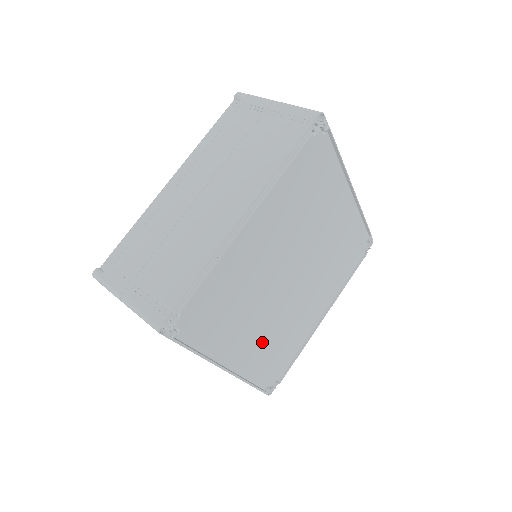
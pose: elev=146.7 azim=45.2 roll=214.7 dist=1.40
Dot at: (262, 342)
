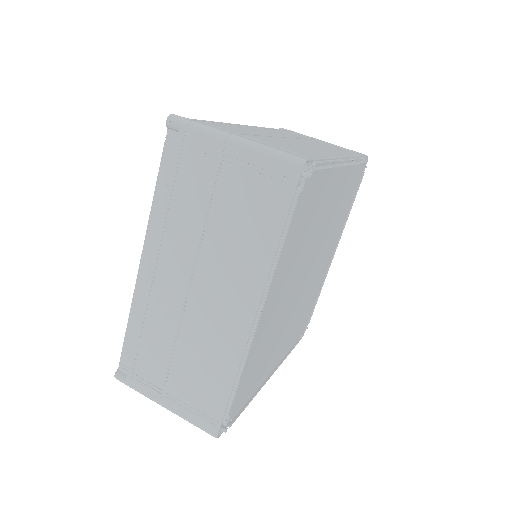
Dot at: (291, 331)
